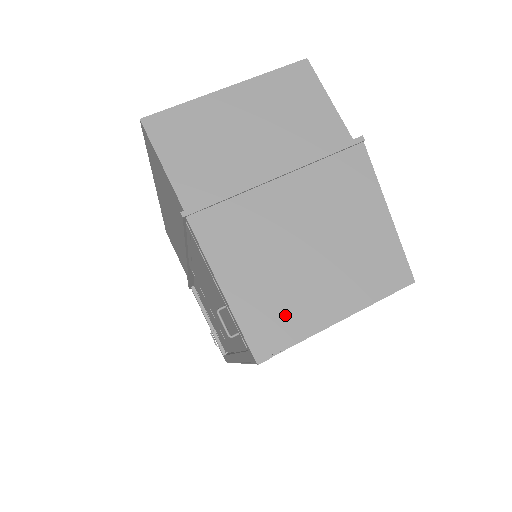
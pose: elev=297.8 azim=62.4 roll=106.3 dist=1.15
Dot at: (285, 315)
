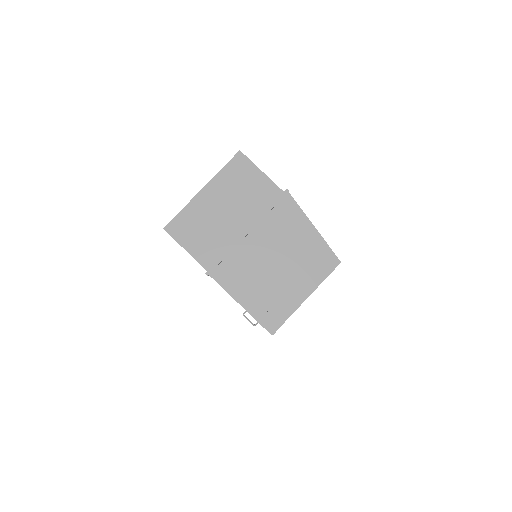
Dot at: (278, 306)
